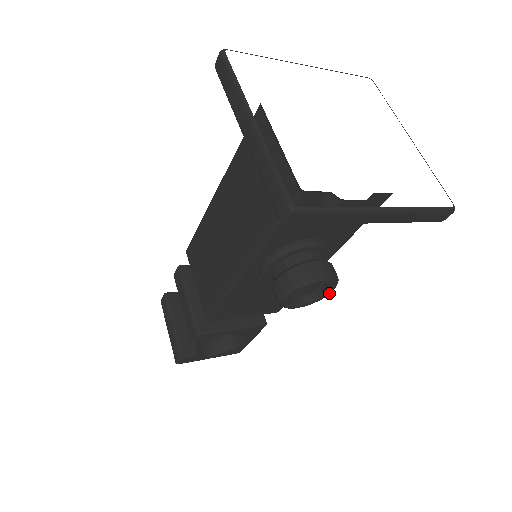
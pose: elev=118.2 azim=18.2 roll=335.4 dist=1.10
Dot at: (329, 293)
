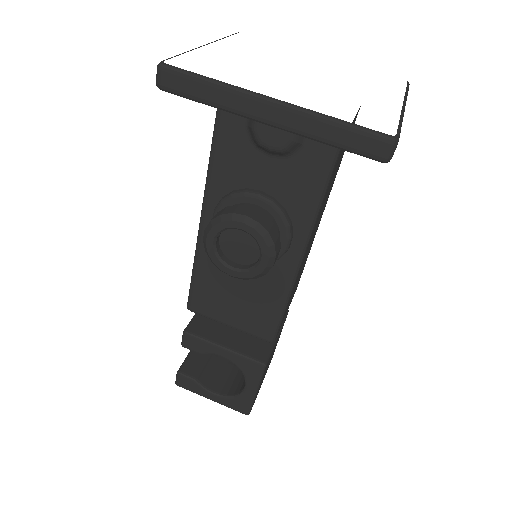
Dot at: (266, 263)
